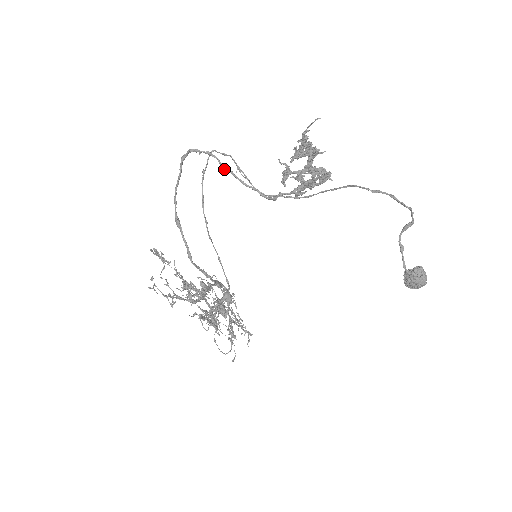
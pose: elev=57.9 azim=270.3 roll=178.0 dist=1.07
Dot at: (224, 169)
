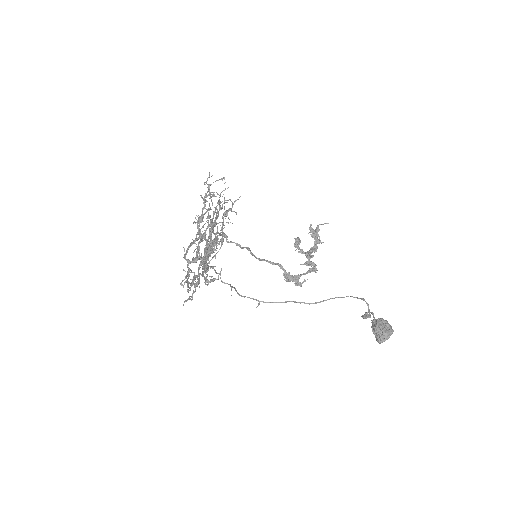
Dot at: (246, 248)
